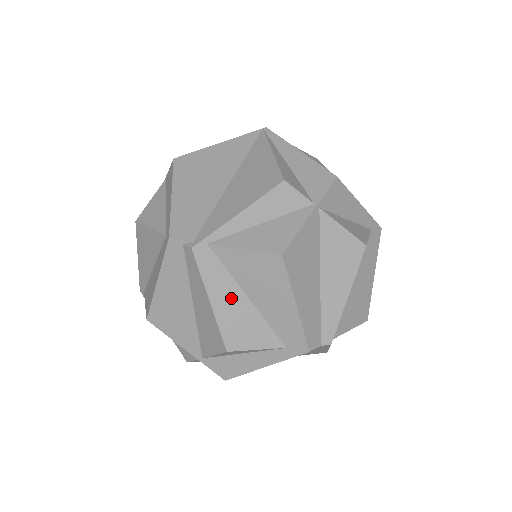
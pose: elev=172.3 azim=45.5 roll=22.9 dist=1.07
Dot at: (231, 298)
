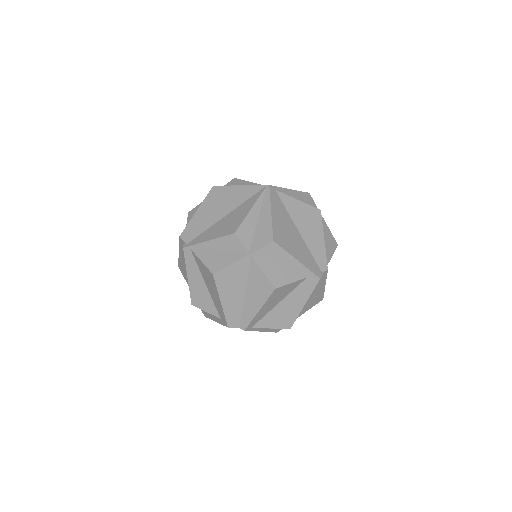
Dot at: (198, 280)
